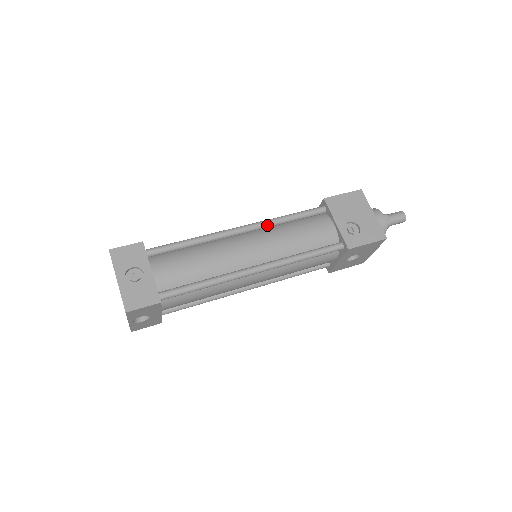
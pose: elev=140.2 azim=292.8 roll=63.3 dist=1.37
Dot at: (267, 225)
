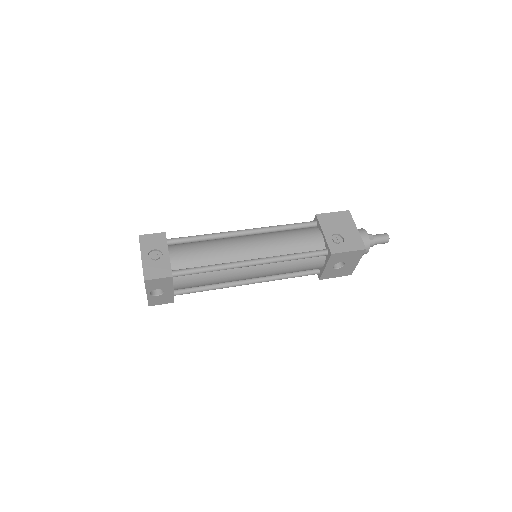
Dot at: (266, 230)
